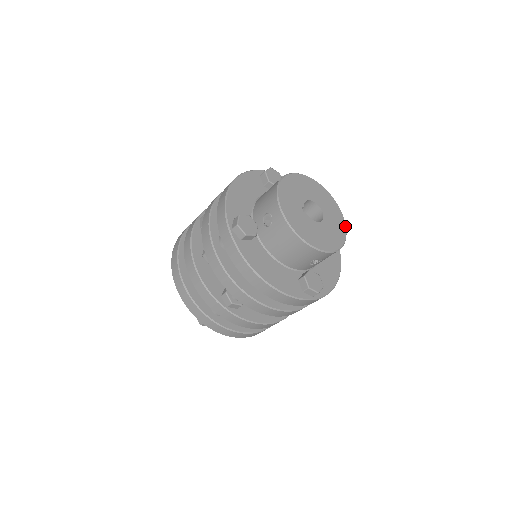
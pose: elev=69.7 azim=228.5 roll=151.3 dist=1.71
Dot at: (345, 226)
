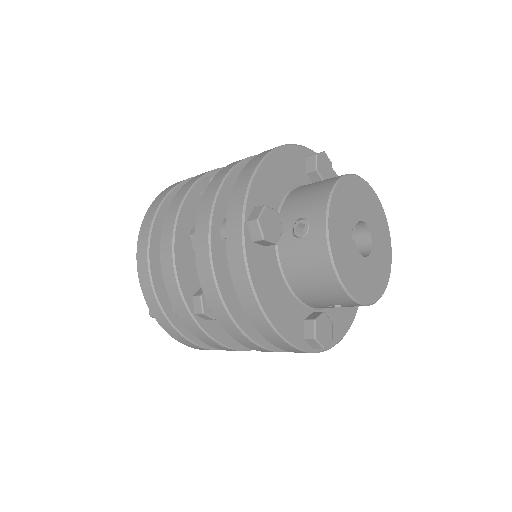
Dot at: (390, 271)
